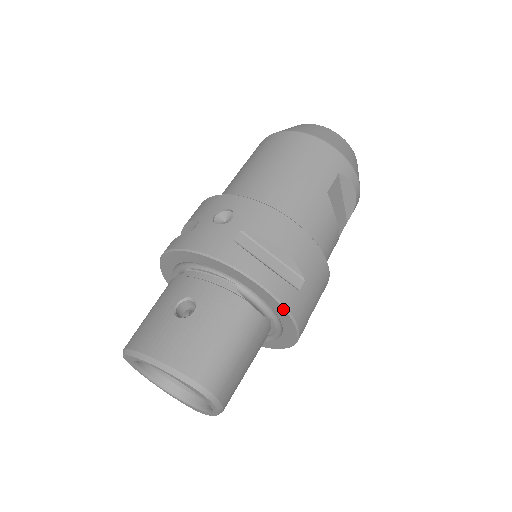
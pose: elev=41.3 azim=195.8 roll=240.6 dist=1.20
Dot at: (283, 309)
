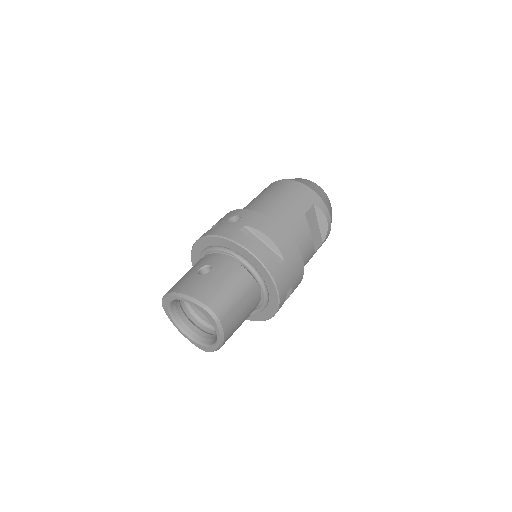
Dot at: (268, 273)
